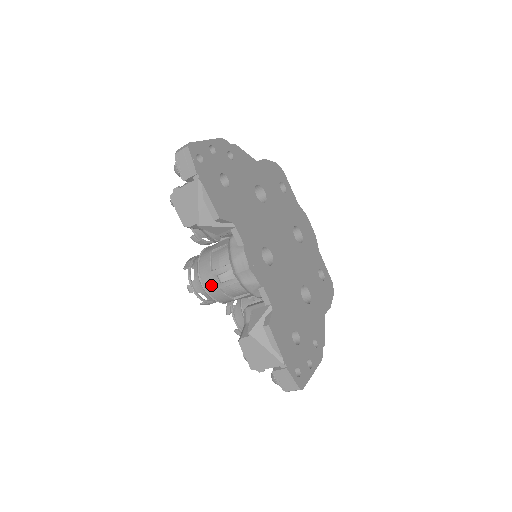
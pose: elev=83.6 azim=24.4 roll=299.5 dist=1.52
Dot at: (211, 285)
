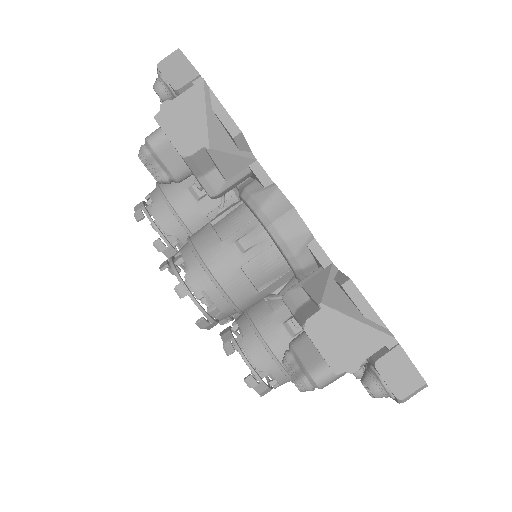
Dot at: (224, 264)
